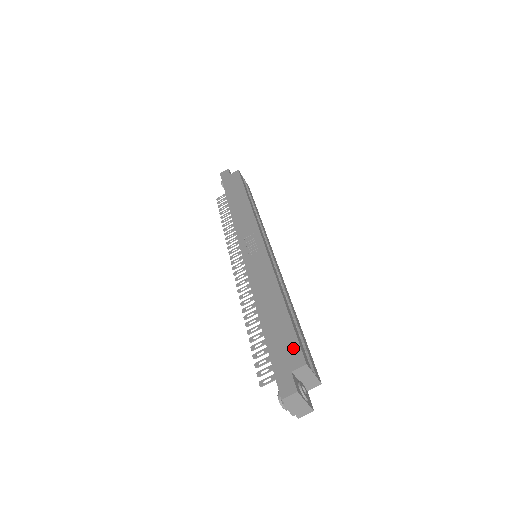
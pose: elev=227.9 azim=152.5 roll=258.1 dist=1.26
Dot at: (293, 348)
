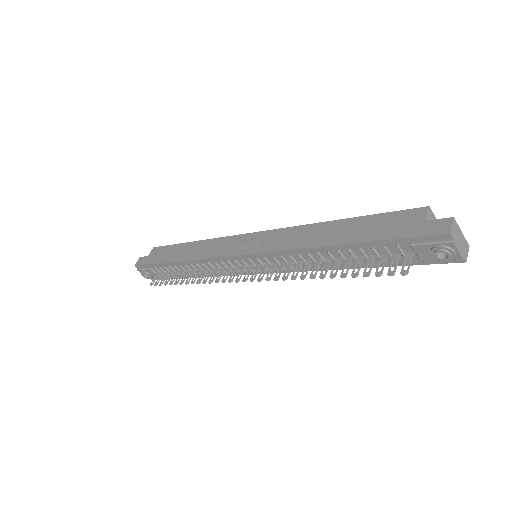
Dot at: (401, 216)
